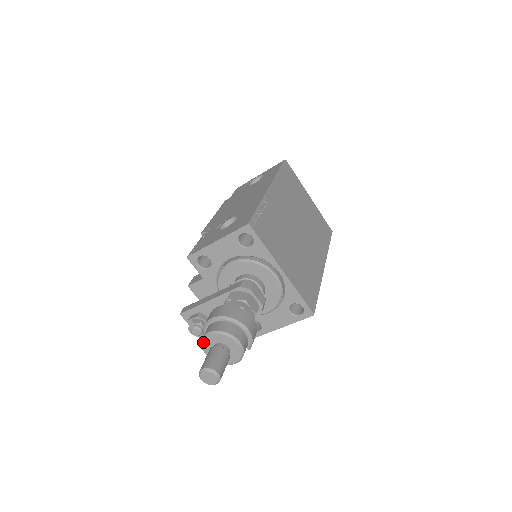
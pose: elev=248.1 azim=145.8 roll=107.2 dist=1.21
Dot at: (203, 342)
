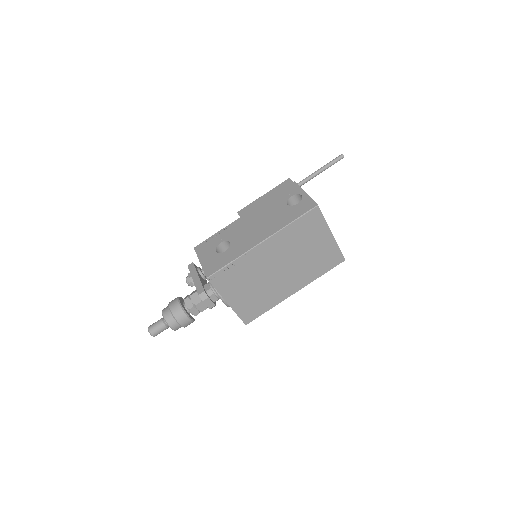
Dot at: occluded
